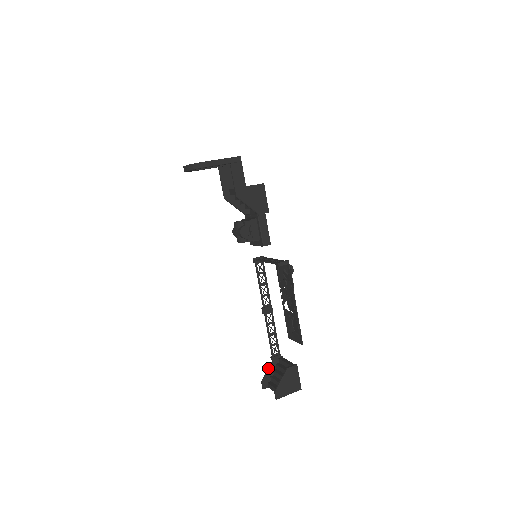
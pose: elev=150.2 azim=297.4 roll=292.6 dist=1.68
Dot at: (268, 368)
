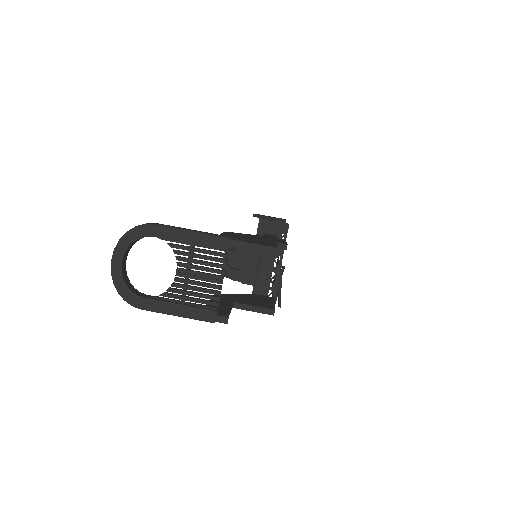
Dot at: (264, 217)
